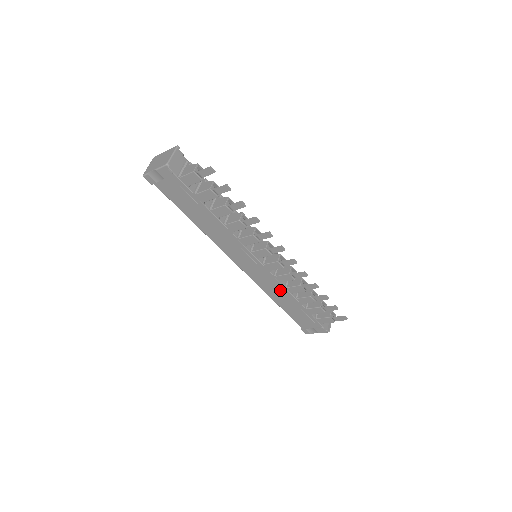
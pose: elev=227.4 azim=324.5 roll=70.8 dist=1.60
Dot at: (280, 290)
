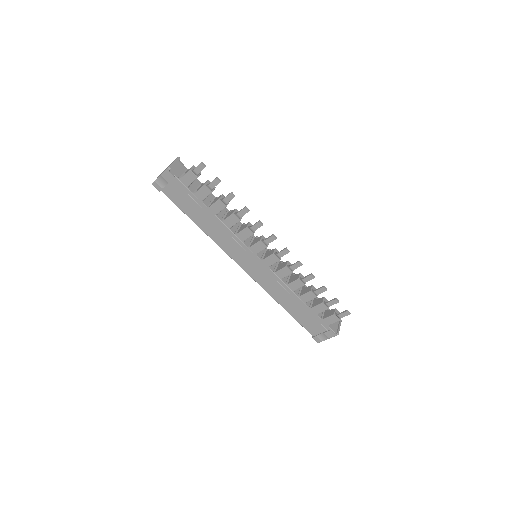
Dot at: (282, 289)
